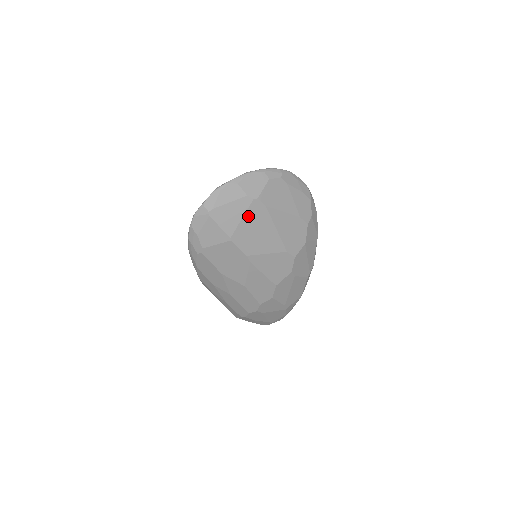
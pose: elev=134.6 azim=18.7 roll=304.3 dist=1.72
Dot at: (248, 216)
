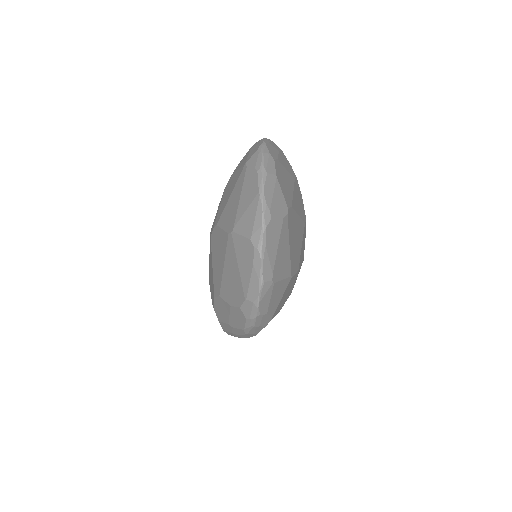
Dot at: (290, 236)
